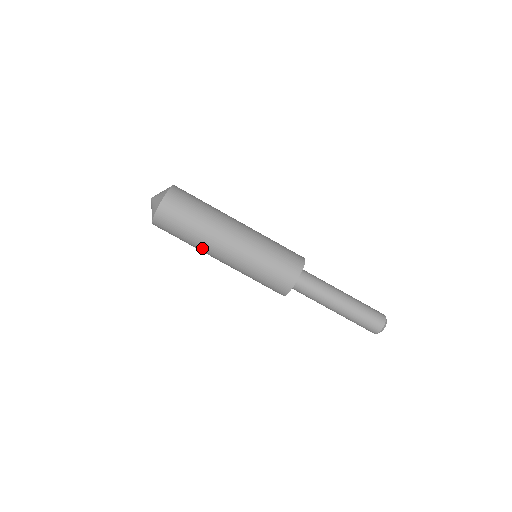
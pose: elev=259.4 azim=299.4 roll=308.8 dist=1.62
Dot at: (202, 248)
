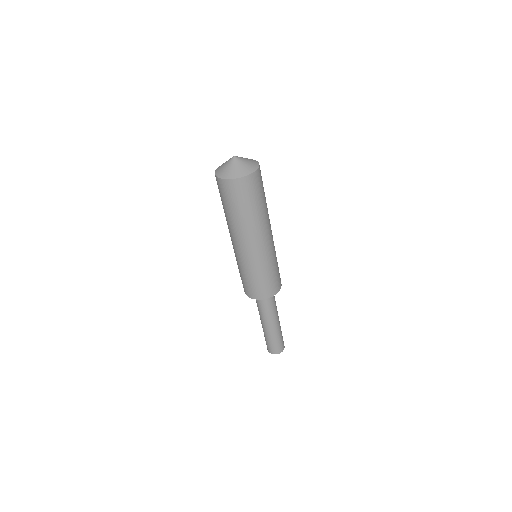
Dot at: (230, 225)
